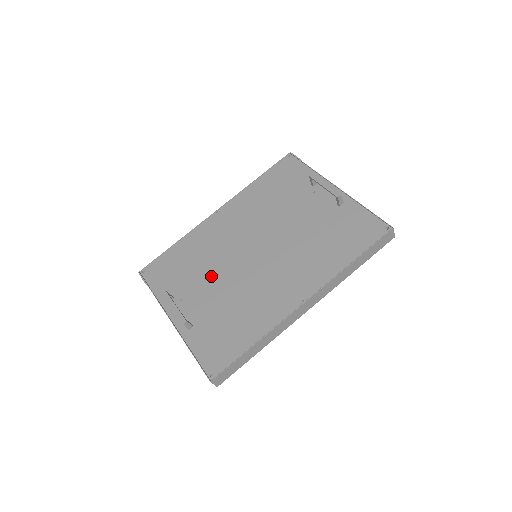
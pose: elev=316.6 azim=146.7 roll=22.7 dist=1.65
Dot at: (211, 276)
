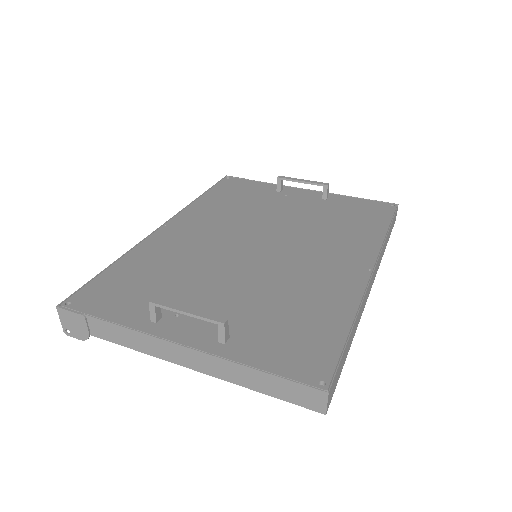
Dot at: (211, 279)
